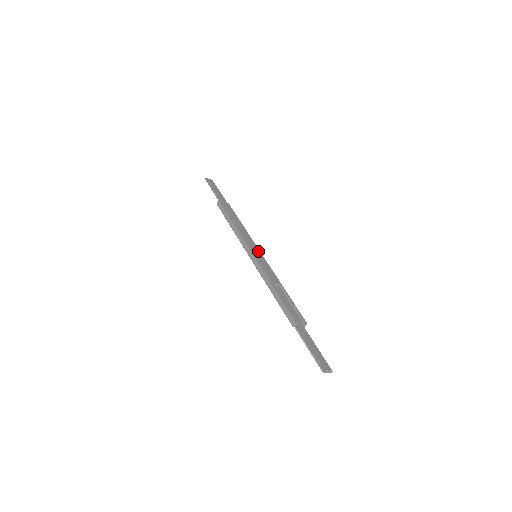
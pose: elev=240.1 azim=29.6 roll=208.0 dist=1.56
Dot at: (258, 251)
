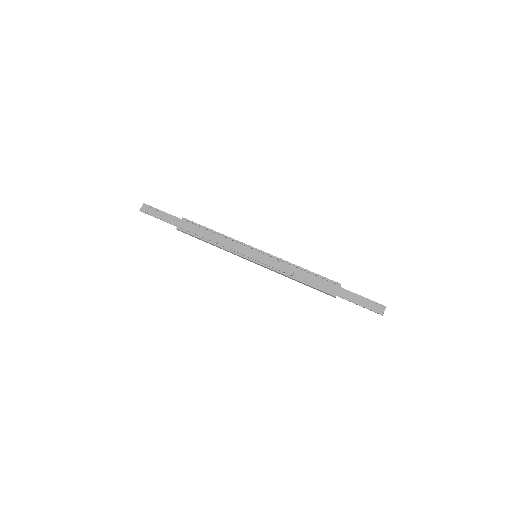
Dot at: (253, 250)
